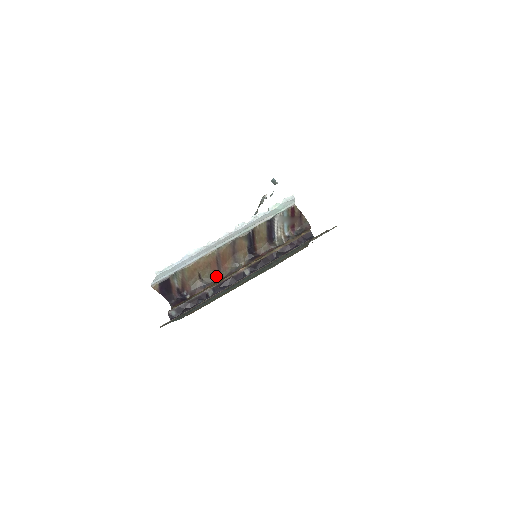
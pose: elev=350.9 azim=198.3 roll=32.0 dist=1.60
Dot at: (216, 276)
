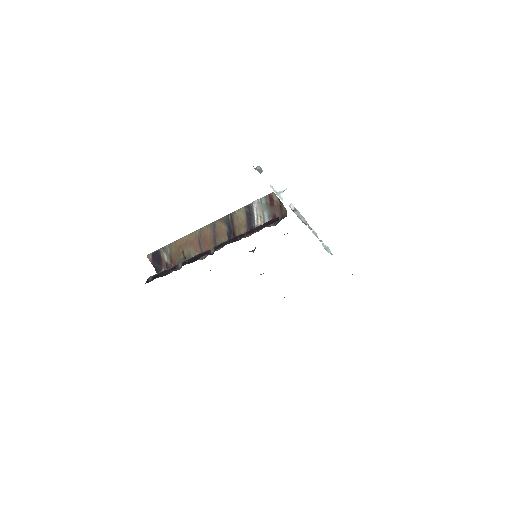
Dot at: occluded
